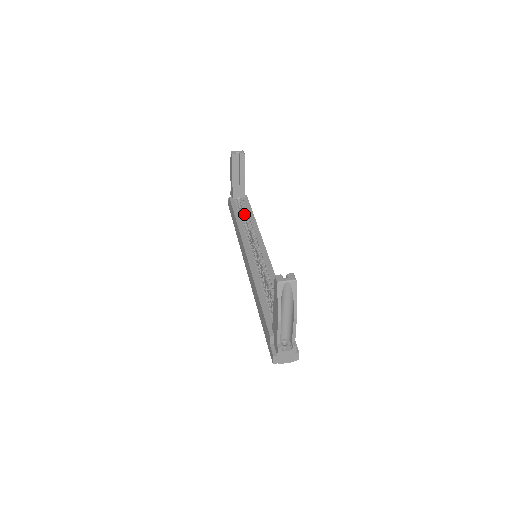
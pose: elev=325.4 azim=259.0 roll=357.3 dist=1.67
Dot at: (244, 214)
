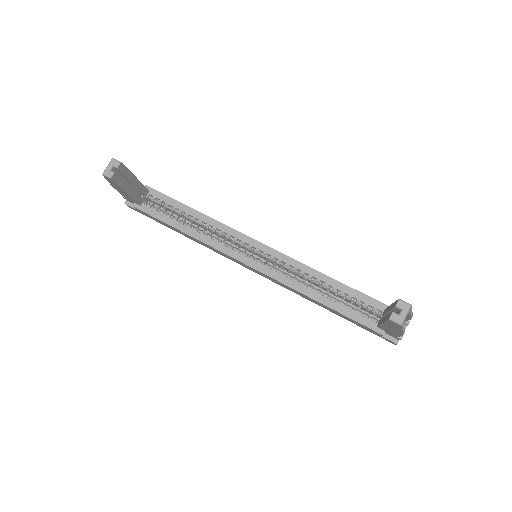
Dot at: (175, 213)
